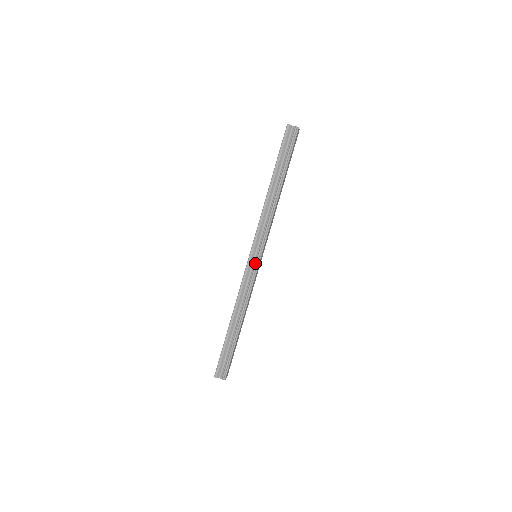
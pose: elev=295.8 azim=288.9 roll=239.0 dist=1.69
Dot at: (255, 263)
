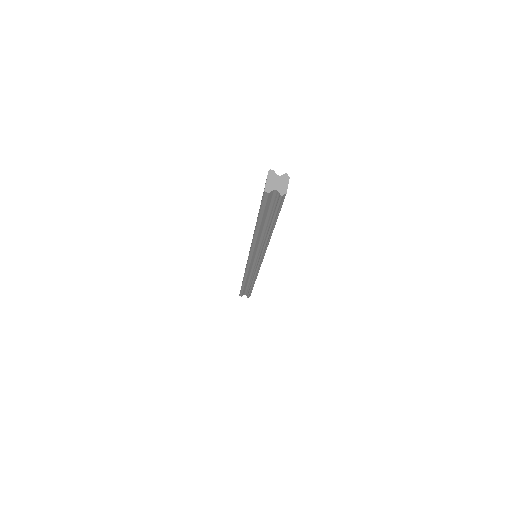
Dot at: (256, 265)
